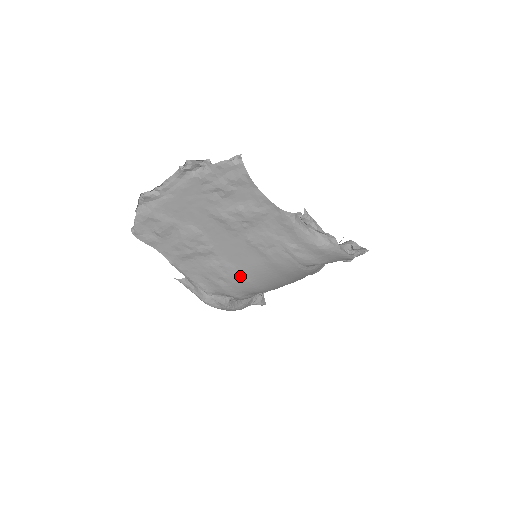
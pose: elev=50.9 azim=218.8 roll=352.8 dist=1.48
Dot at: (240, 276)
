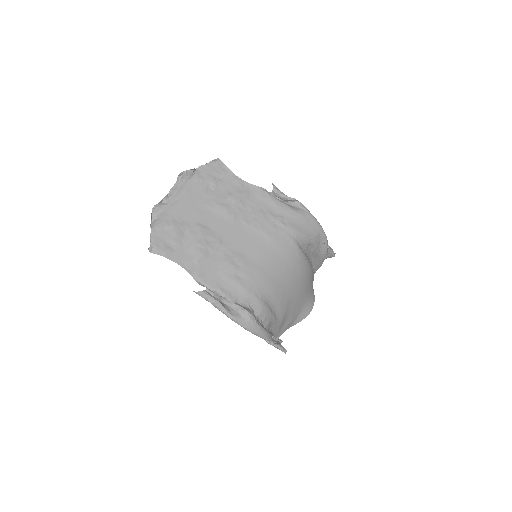
Dot at: (252, 265)
